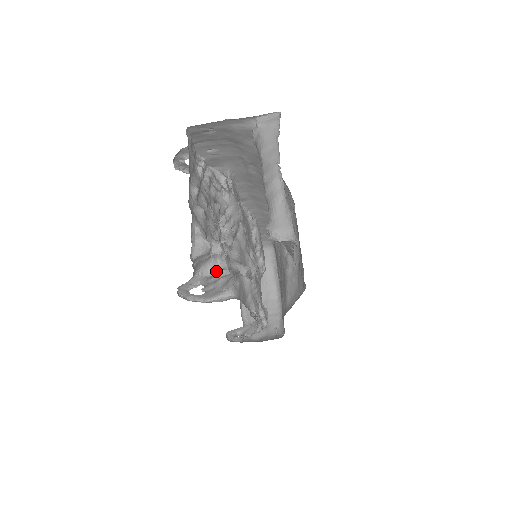
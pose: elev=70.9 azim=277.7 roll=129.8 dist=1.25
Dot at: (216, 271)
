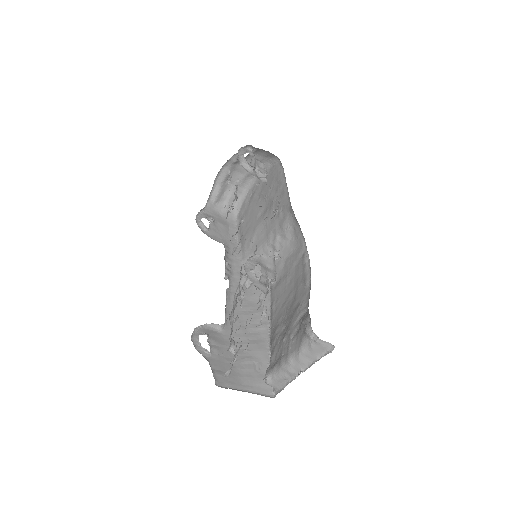
Dot at: occluded
